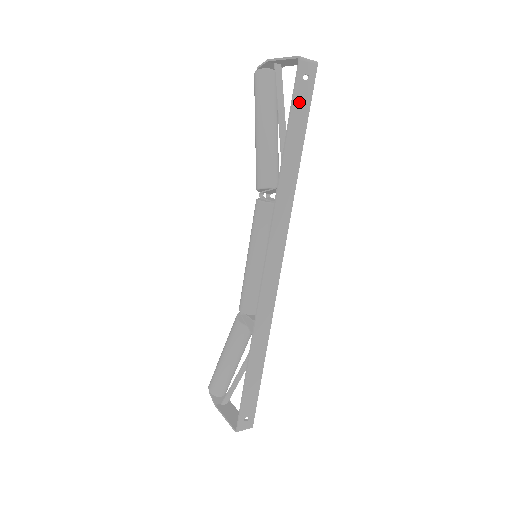
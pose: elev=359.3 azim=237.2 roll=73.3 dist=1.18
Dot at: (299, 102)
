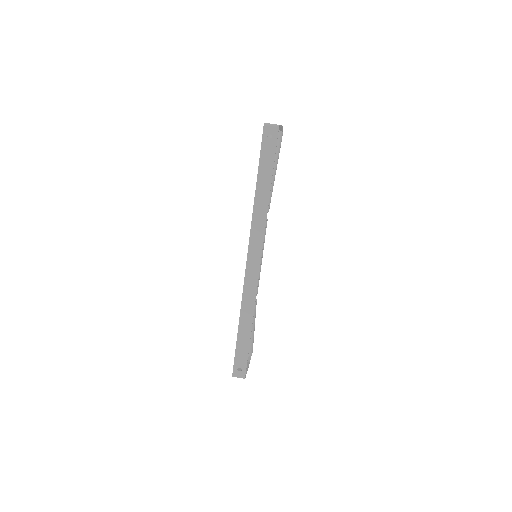
Dot at: (266, 152)
